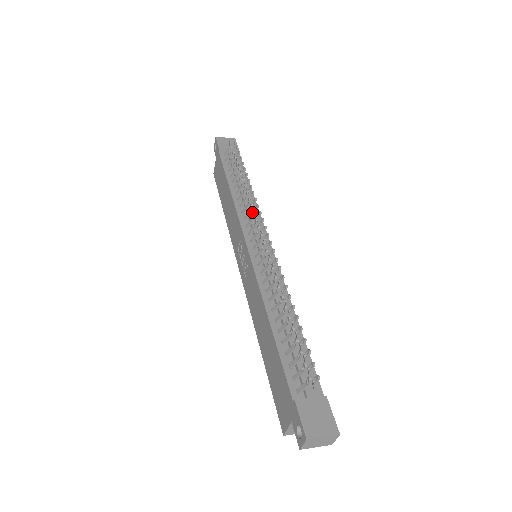
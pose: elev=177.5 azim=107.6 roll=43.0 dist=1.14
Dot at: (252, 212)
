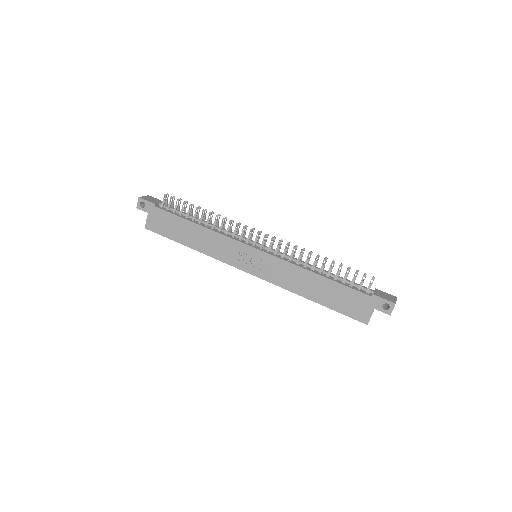
Dot at: (228, 232)
